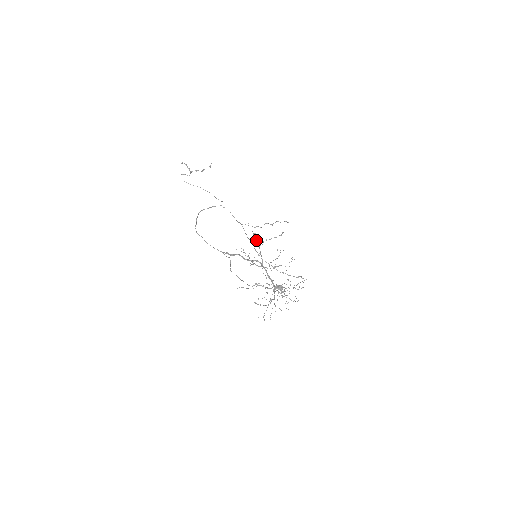
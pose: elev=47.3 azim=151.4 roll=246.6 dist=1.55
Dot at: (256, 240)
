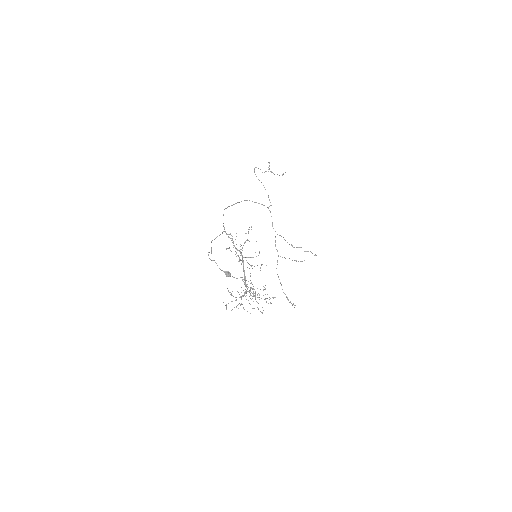
Dot at: occluded
